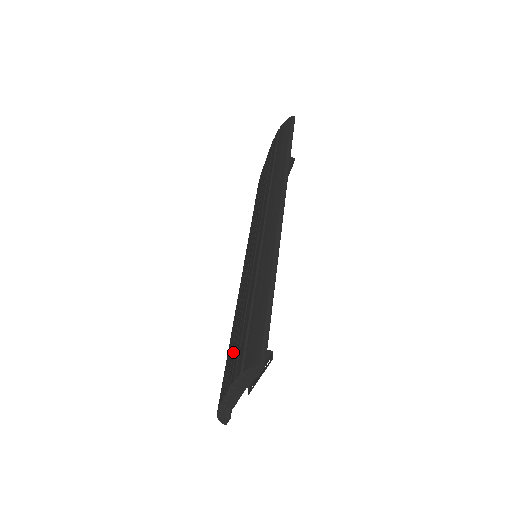
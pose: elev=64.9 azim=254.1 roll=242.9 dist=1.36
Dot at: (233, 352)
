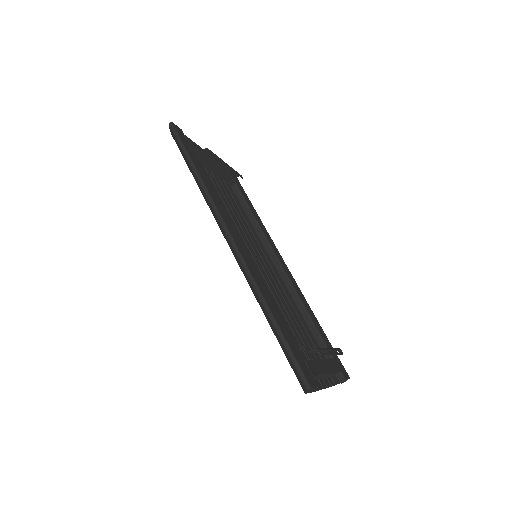
Dot at: occluded
